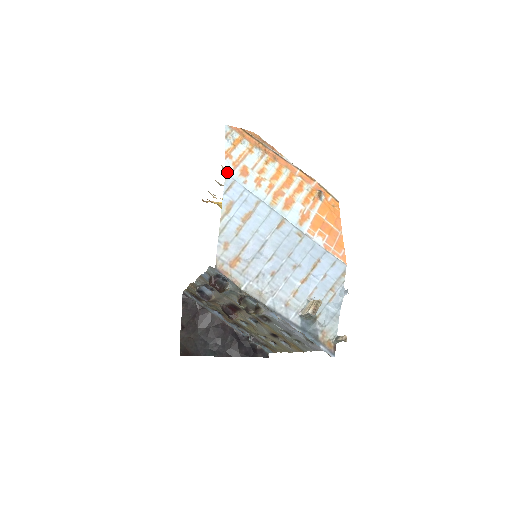
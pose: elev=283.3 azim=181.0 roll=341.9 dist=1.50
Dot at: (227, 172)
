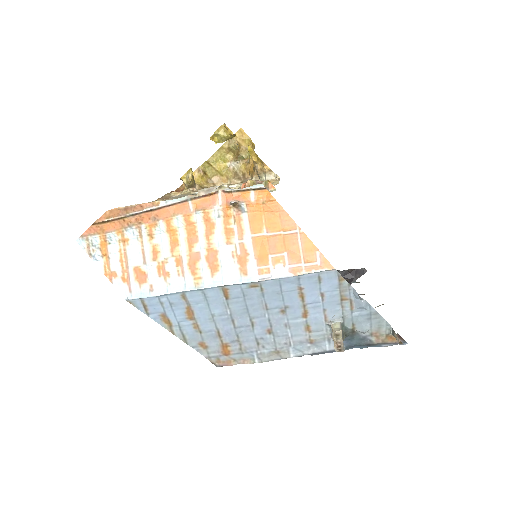
Dot at: (126, 298)
